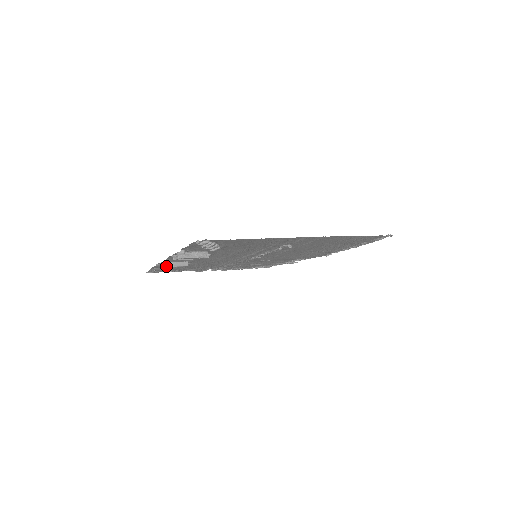
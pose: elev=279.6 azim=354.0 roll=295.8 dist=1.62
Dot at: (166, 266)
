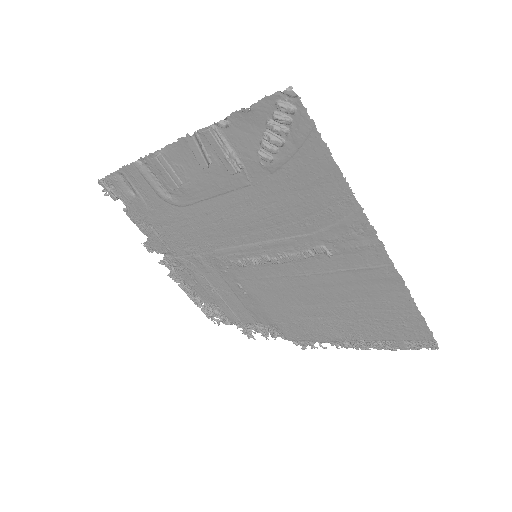
Dot at: (158, 158)
